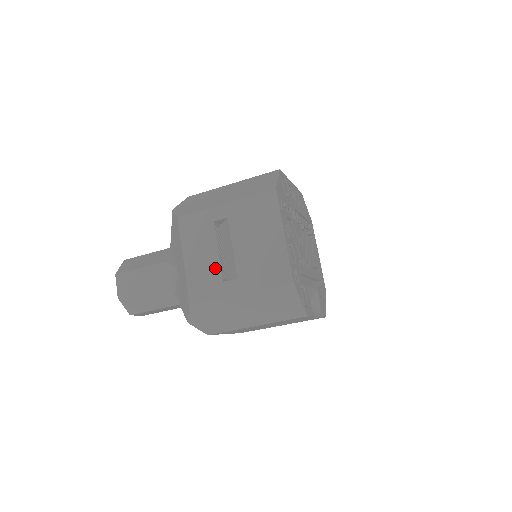
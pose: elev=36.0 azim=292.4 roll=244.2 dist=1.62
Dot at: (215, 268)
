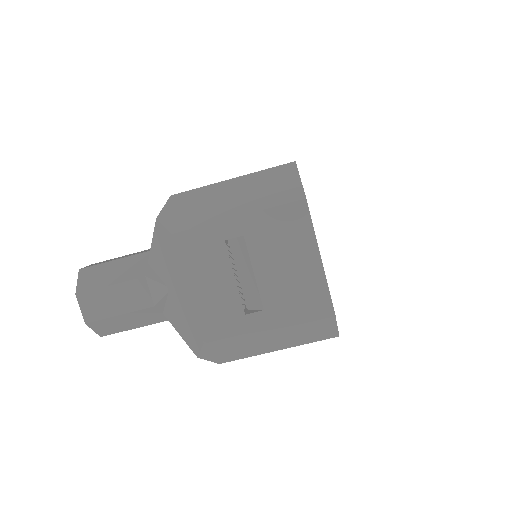
Dot at: (233, 299)
